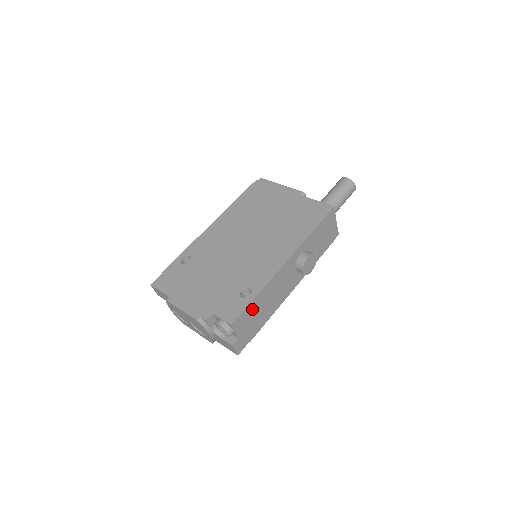
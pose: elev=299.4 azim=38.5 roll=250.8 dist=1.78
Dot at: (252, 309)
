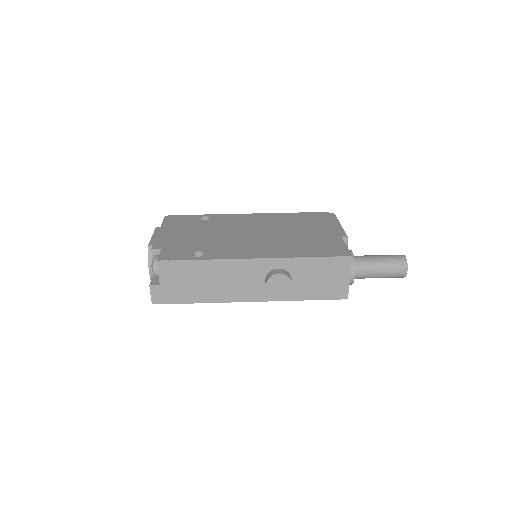
Dot at: (189, 269)
